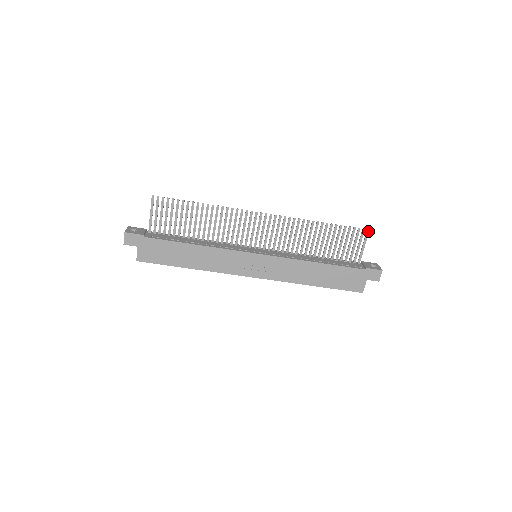
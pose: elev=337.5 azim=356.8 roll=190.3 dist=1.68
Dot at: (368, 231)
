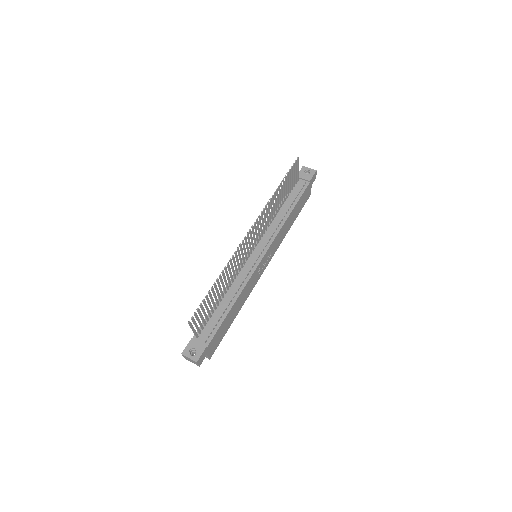
Dot at: (298, 159)
